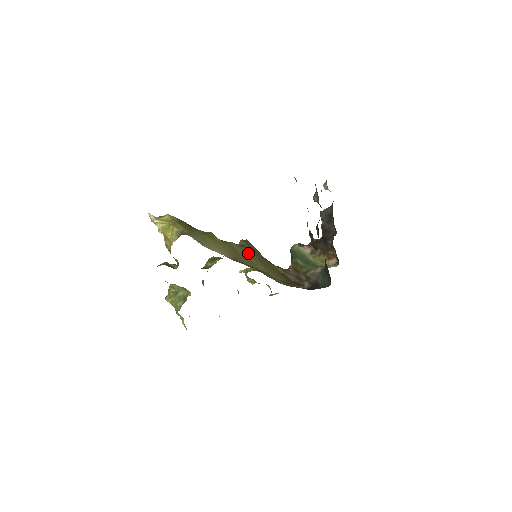
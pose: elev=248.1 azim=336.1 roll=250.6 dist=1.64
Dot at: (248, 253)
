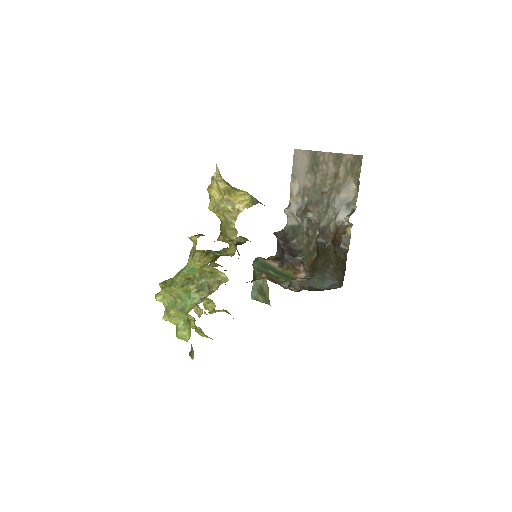
Dot at: occluded
